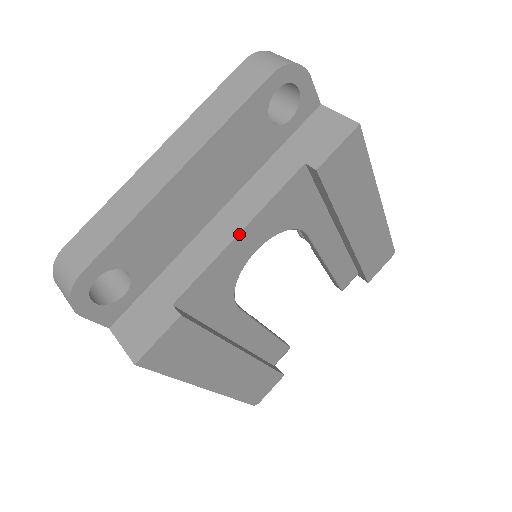
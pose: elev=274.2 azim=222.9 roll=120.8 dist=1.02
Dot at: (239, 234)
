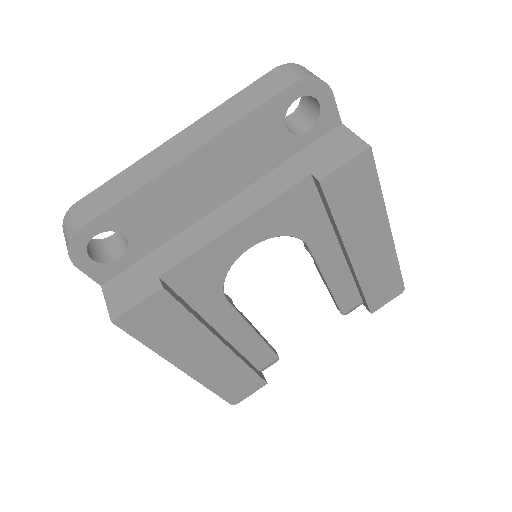
Dot at: (234, 226)
